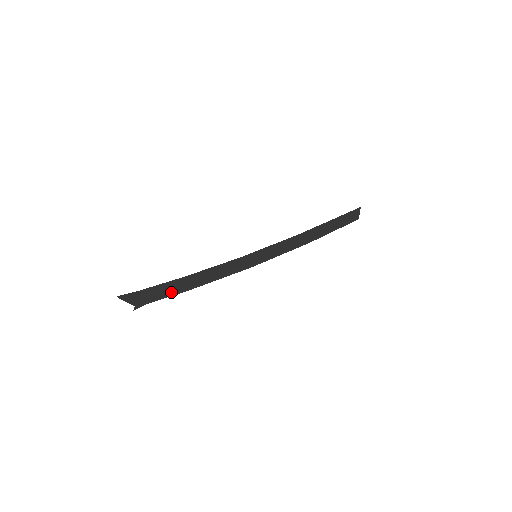
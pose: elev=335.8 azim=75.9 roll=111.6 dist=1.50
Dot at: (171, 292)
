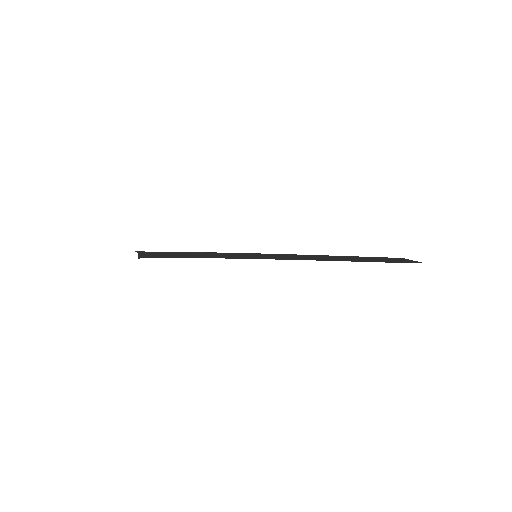
Dot at: (168, 252)
